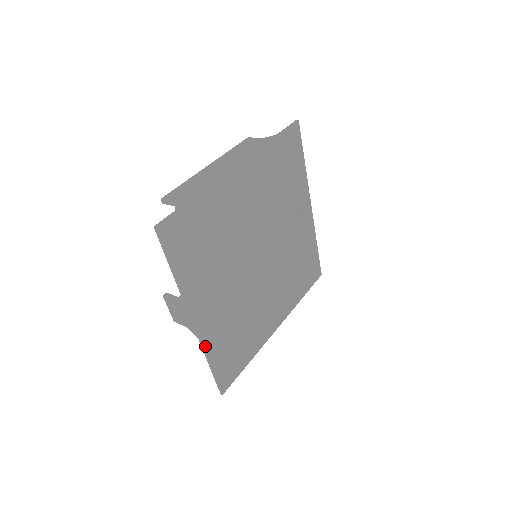
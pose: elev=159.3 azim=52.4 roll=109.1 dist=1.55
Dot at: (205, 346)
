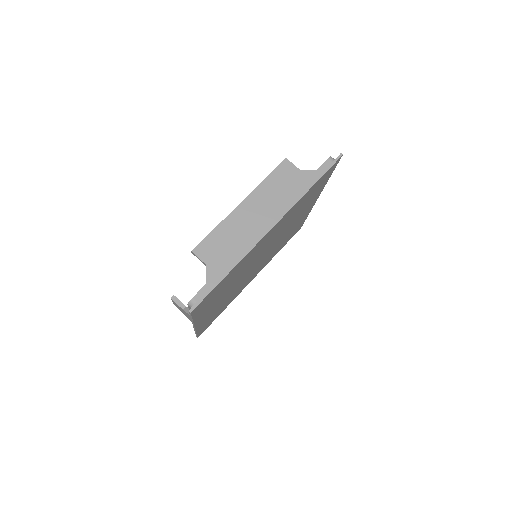
Dot at: (197, 330)
